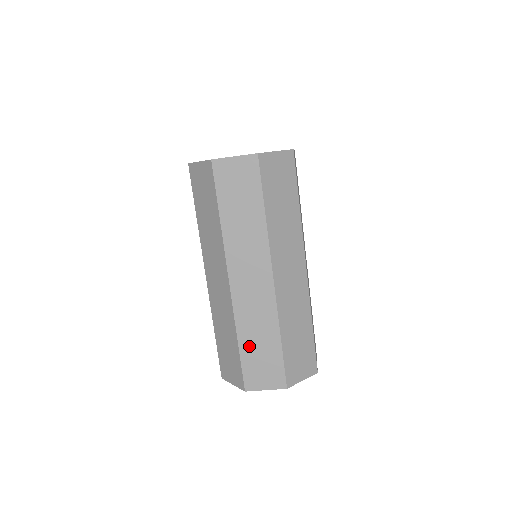
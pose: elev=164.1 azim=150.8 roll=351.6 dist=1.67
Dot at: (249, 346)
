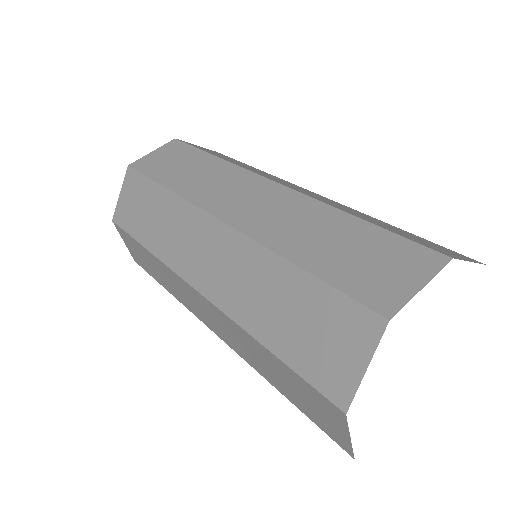
Dot at: (318, 256)
